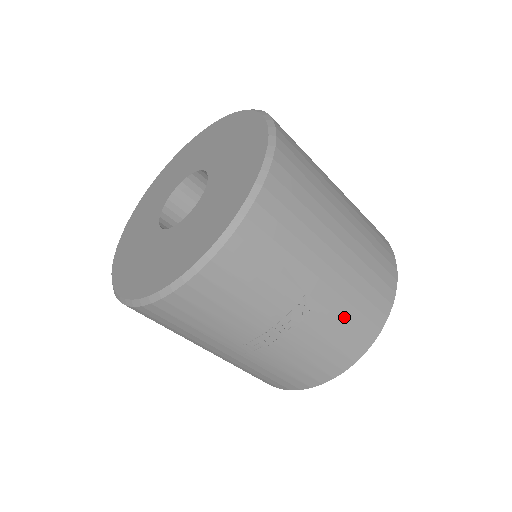
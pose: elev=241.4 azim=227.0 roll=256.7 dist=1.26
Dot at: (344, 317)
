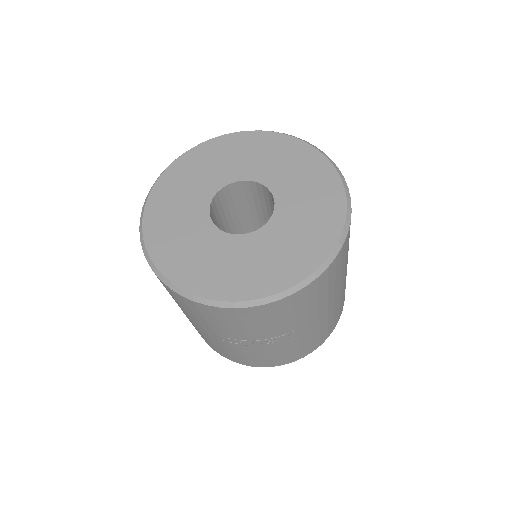
Dot at: (302, 344)
